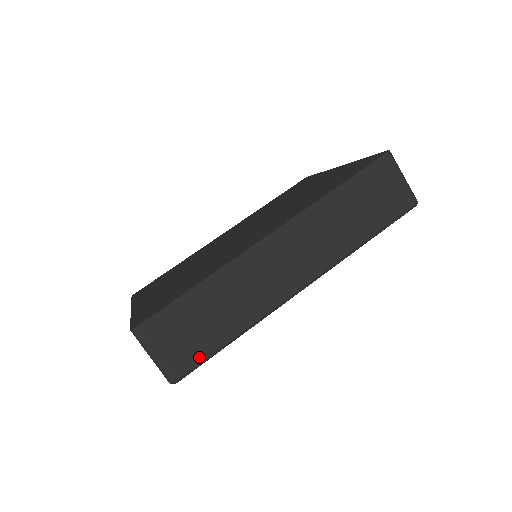
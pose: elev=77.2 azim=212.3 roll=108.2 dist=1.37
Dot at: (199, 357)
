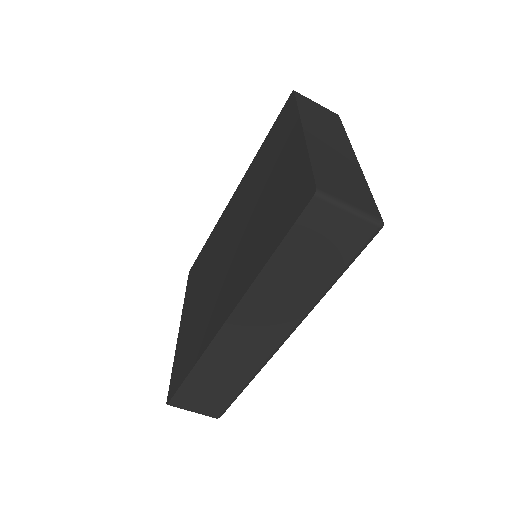
Dot at: (225, 404)
